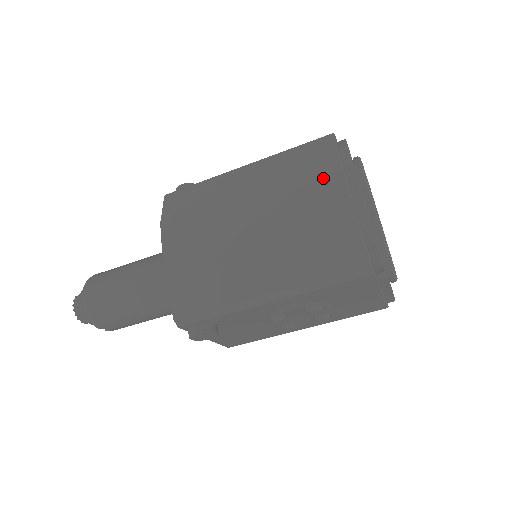
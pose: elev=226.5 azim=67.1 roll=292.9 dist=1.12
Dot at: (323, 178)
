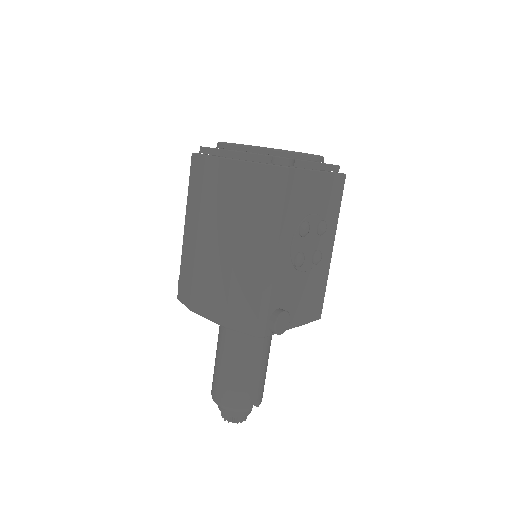
Dot at: (212, 174)
